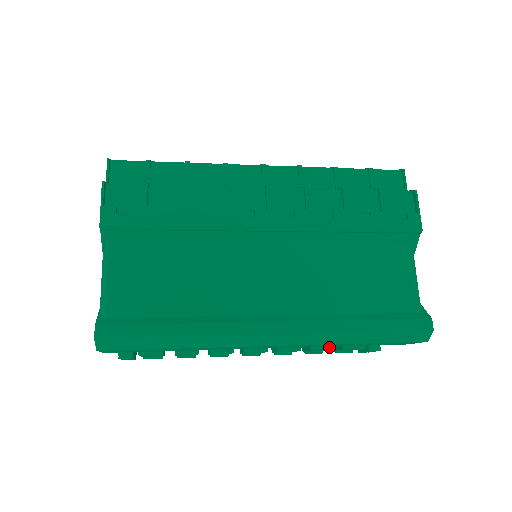
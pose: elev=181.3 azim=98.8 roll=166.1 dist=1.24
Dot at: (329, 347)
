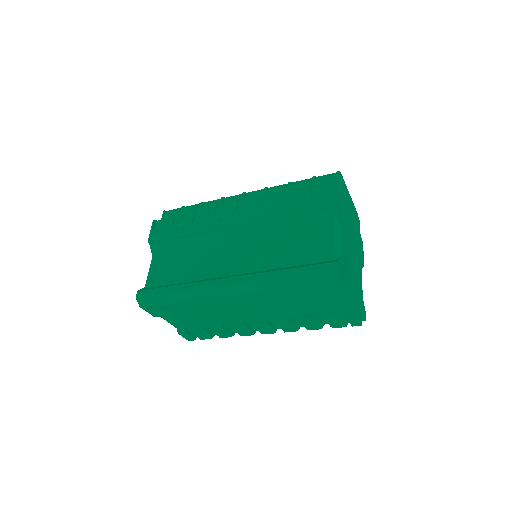
Dot at: (312, 316)
